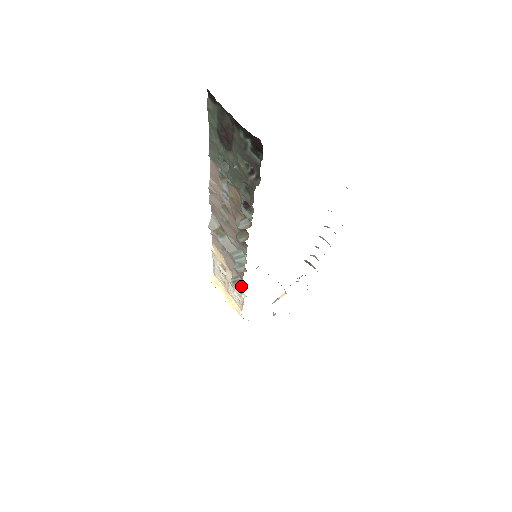
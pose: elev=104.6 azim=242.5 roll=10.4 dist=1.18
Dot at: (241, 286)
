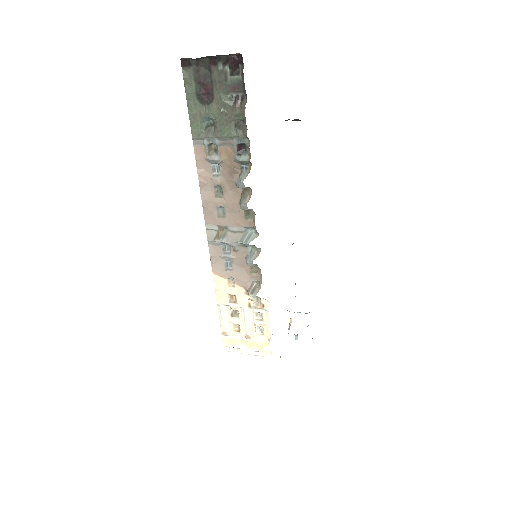
Dot at: (259, 298)
